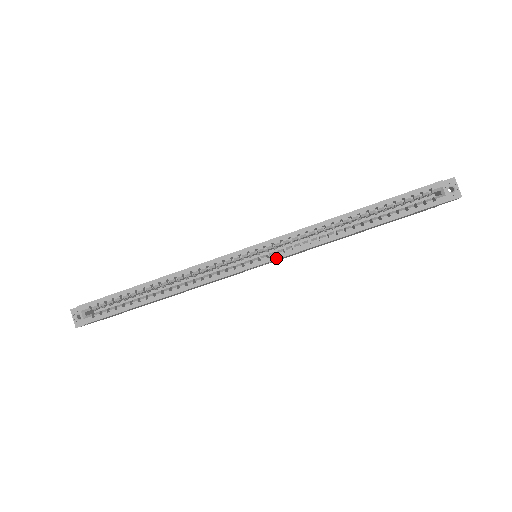
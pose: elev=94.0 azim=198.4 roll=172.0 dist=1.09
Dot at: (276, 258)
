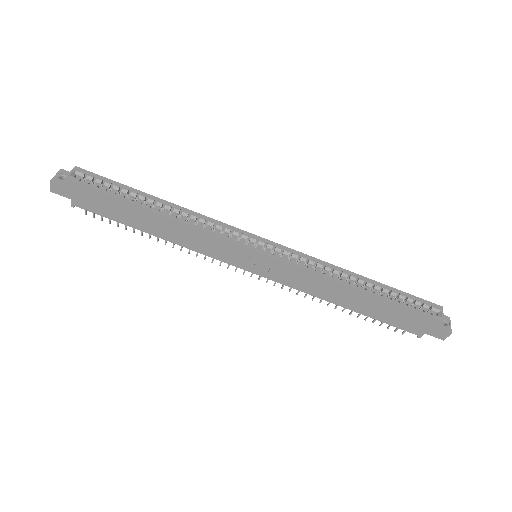
Dot at: (279, 258)
